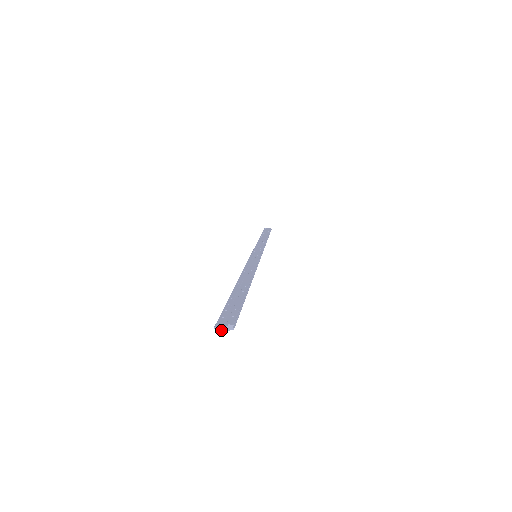
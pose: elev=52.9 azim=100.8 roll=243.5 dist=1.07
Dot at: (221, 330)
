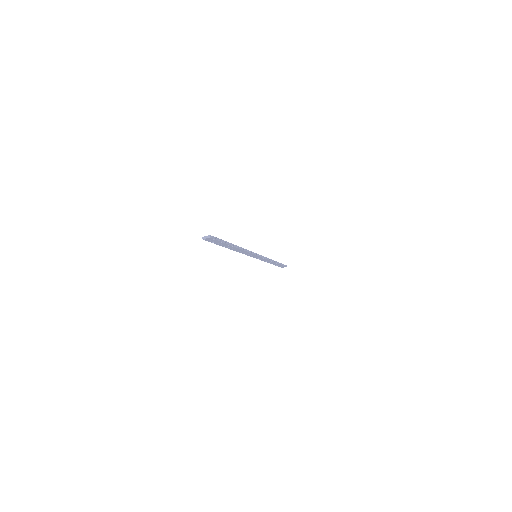
Dot at: (205, 238)
